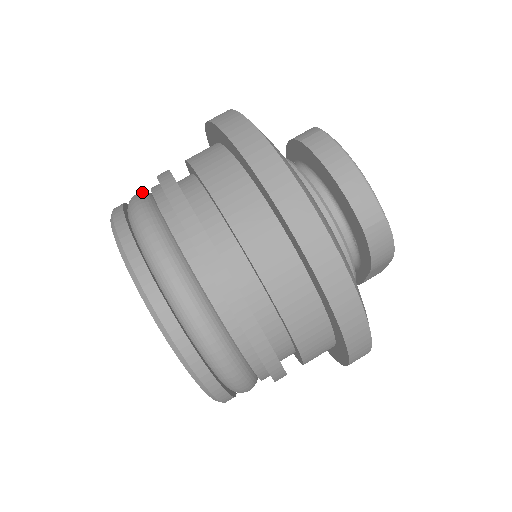
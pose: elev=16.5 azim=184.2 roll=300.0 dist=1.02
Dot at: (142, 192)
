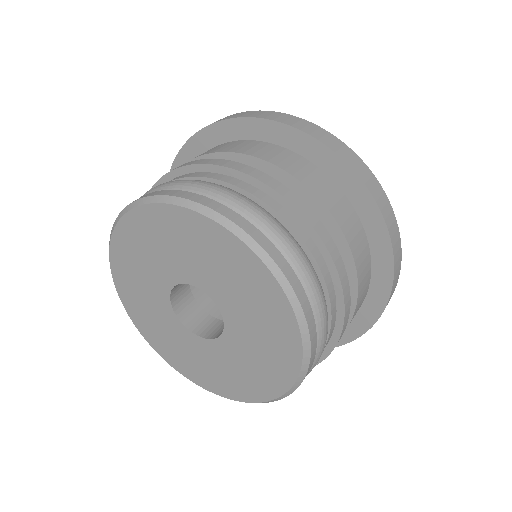
Dot at: occluded
